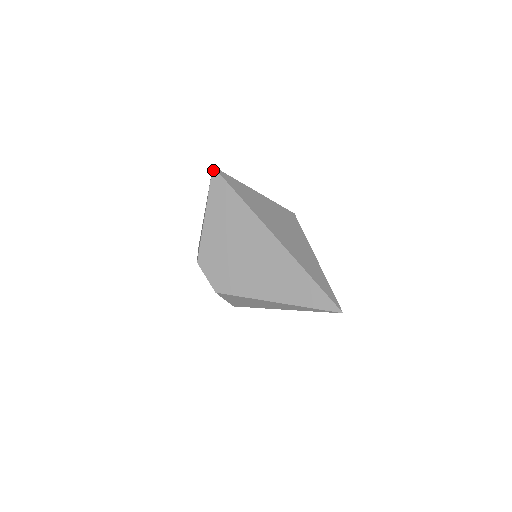
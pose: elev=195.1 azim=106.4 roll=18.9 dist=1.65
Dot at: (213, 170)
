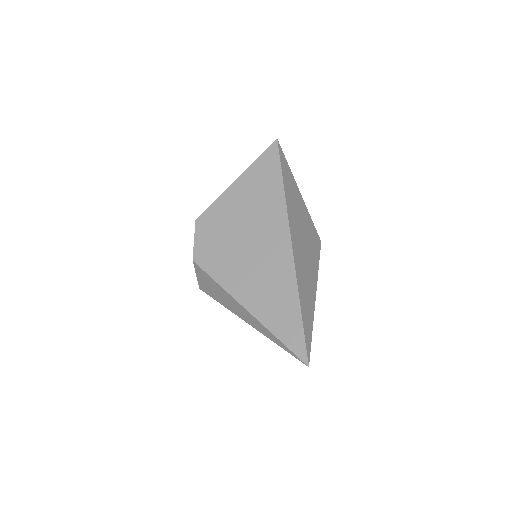
Dot at: (275, 142)
